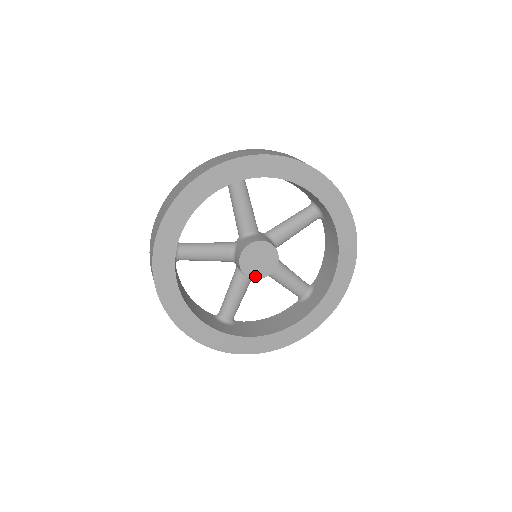
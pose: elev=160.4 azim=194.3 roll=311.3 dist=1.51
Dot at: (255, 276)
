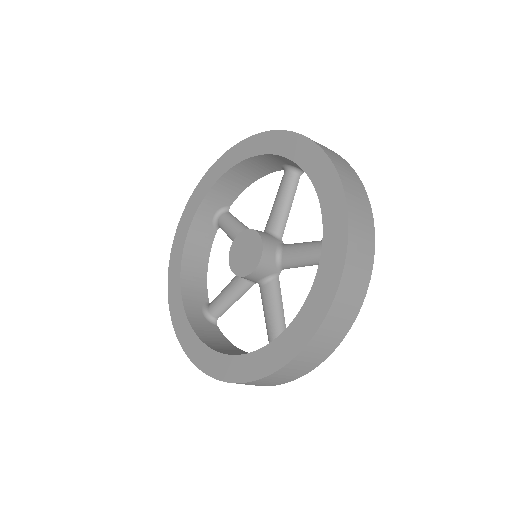
Dot at: (234, 268)
